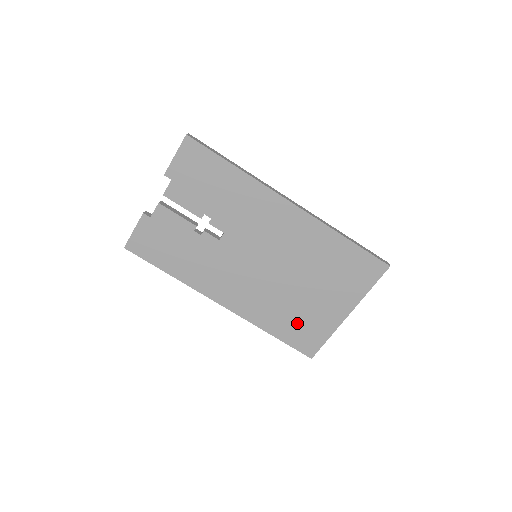
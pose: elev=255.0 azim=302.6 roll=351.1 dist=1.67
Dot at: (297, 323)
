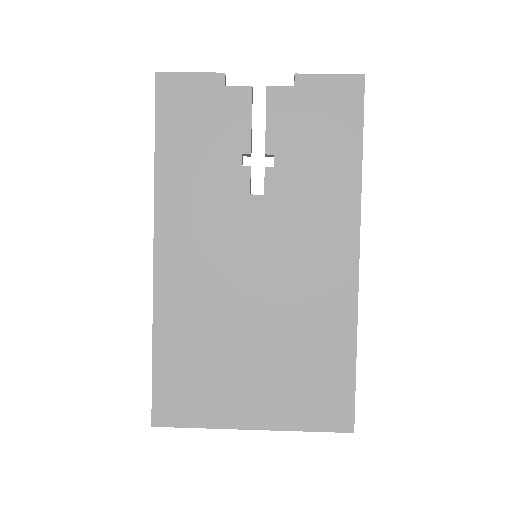
Dot at: (195, 371)
